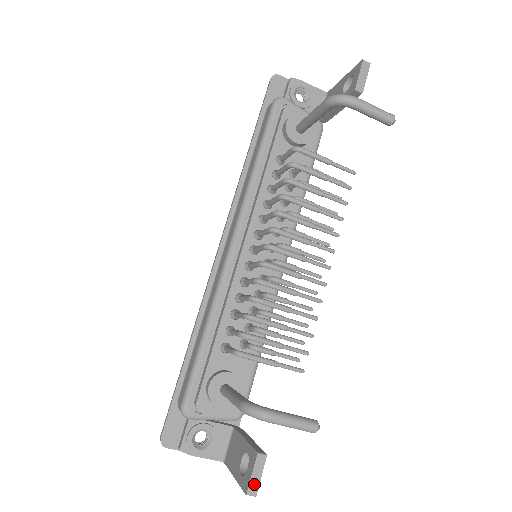
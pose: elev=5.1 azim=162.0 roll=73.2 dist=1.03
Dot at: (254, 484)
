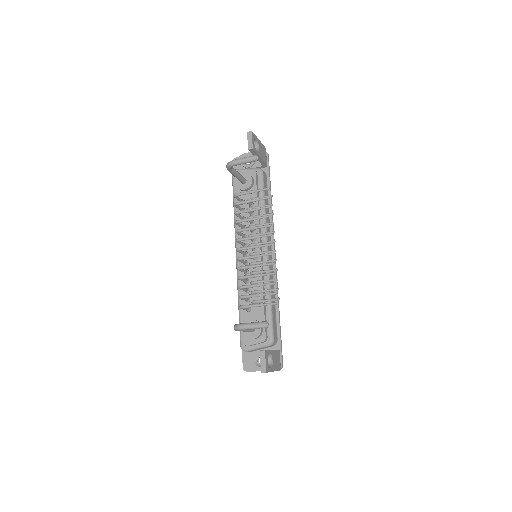
Dot at: (263, 366)
